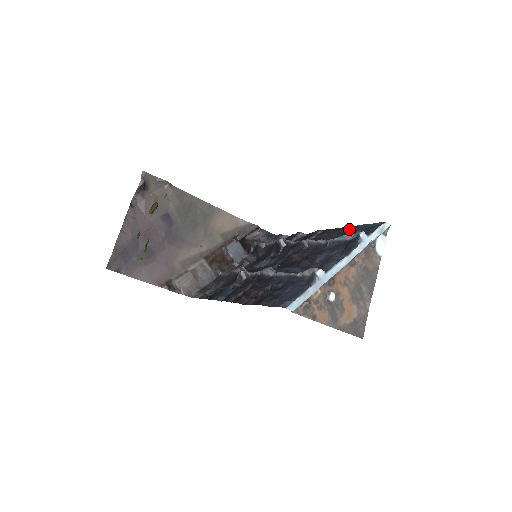
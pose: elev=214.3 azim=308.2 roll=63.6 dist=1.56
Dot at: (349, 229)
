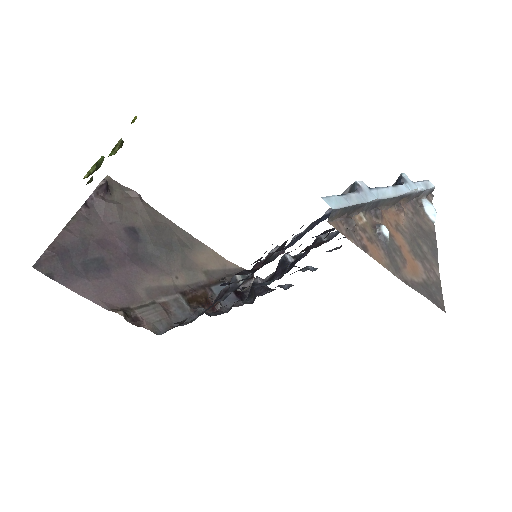
Dot at: occluded
